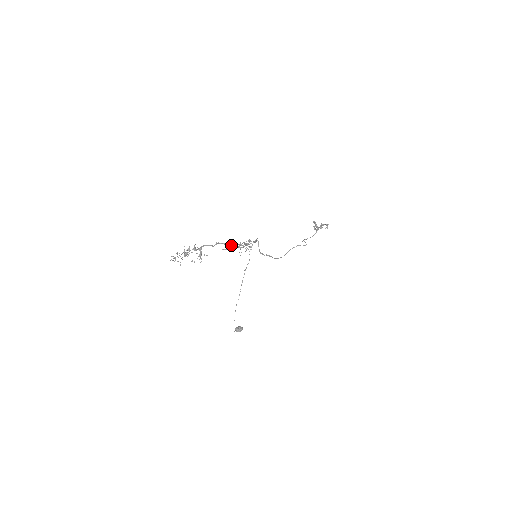
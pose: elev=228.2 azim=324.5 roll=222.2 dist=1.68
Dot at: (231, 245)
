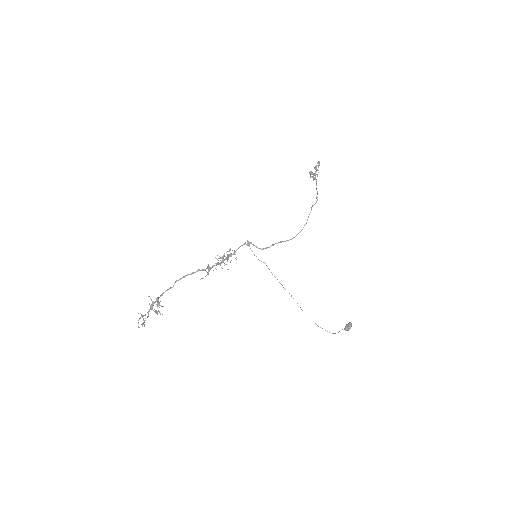
Dot at: (197, 271)
